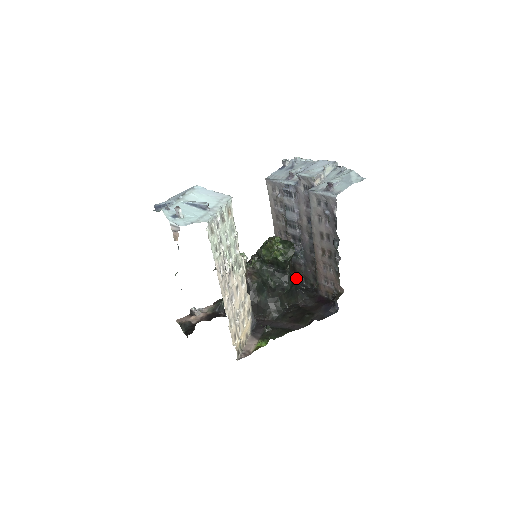
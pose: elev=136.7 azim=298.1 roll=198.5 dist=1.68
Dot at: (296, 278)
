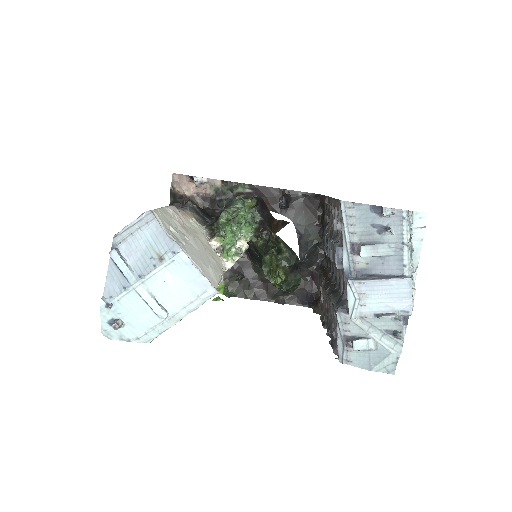
Dot at: (320, 233)
